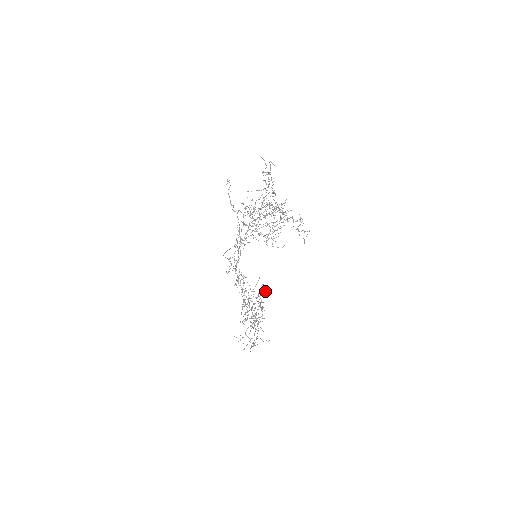
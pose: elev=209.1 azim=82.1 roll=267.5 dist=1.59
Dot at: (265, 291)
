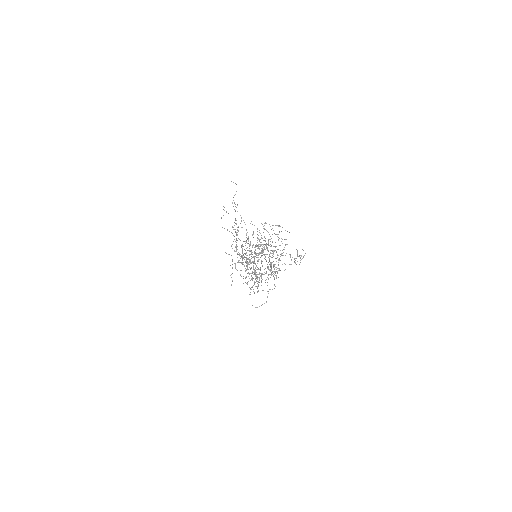
Dot at: occluded
